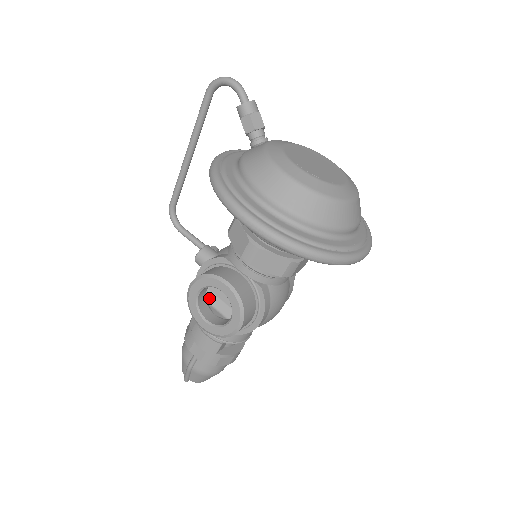
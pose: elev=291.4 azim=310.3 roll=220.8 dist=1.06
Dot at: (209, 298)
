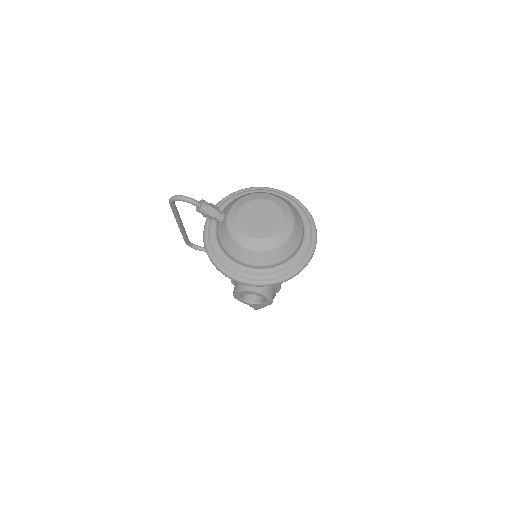
Dot at: occluded
